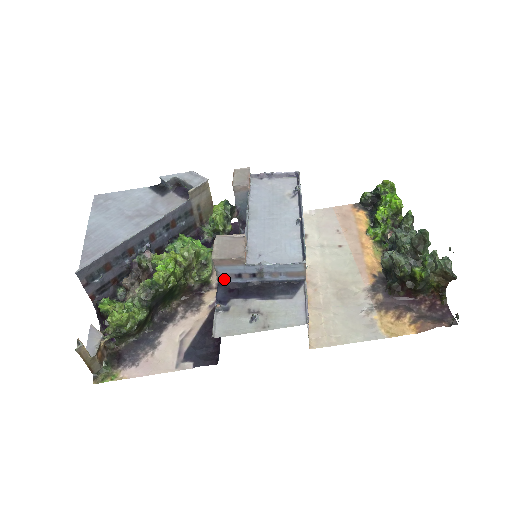
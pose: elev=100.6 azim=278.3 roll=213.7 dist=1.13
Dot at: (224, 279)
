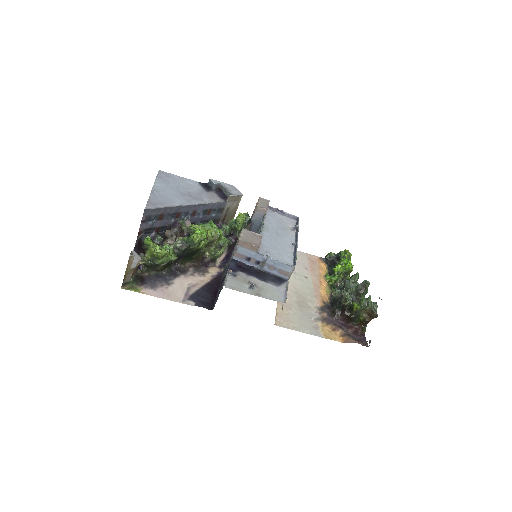
Dot at: (237, 257)
